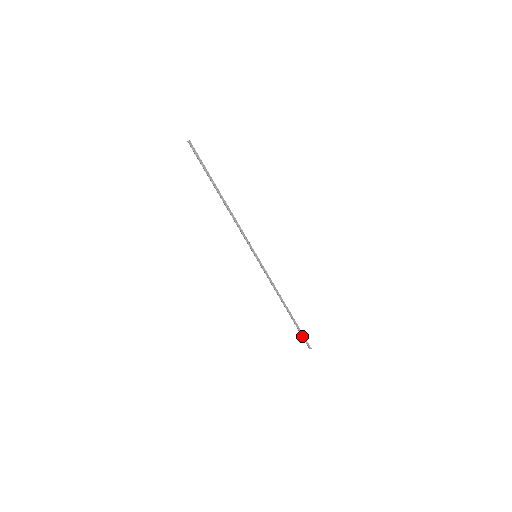
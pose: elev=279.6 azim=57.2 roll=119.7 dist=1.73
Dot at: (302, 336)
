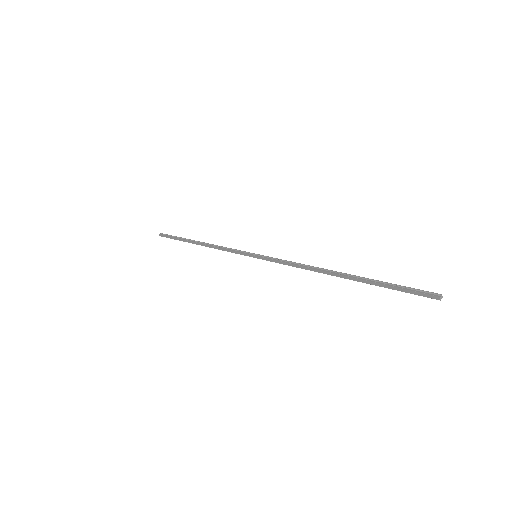
Dot at: (400, 289)
